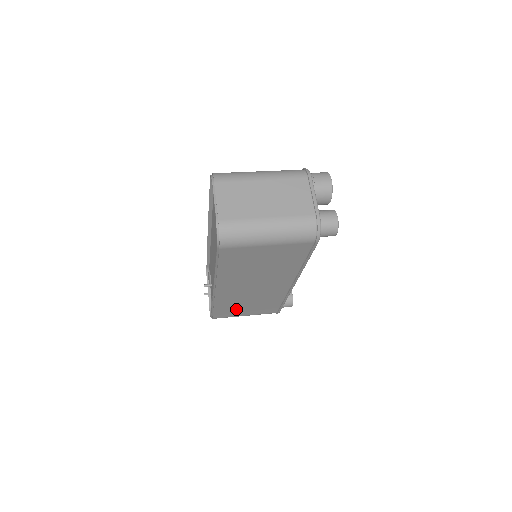
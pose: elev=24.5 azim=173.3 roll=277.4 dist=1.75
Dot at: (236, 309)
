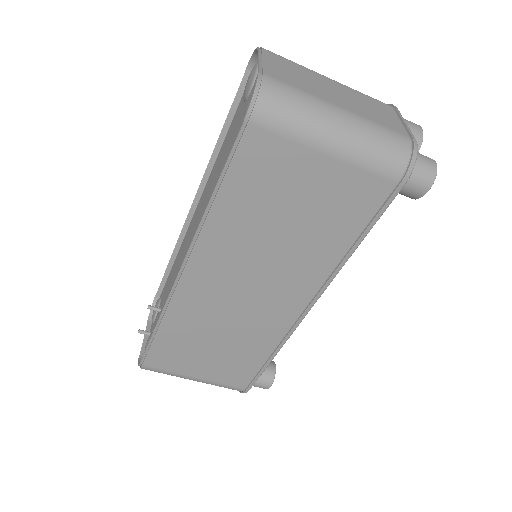
Dot at: (190, 351)
